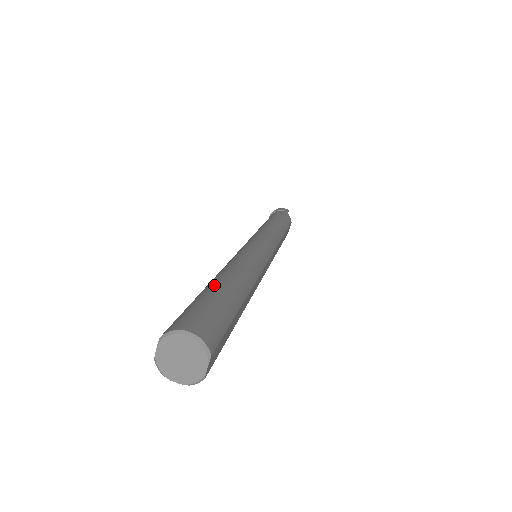
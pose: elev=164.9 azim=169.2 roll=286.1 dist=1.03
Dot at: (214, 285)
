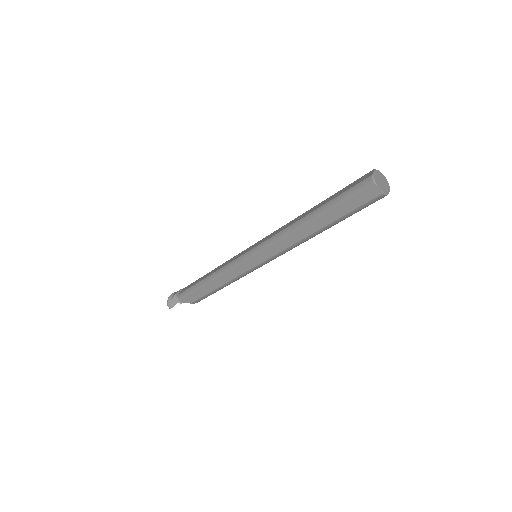
Dot at: occluded
